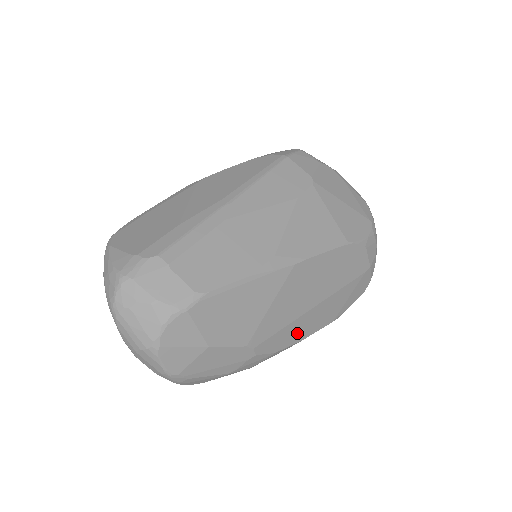
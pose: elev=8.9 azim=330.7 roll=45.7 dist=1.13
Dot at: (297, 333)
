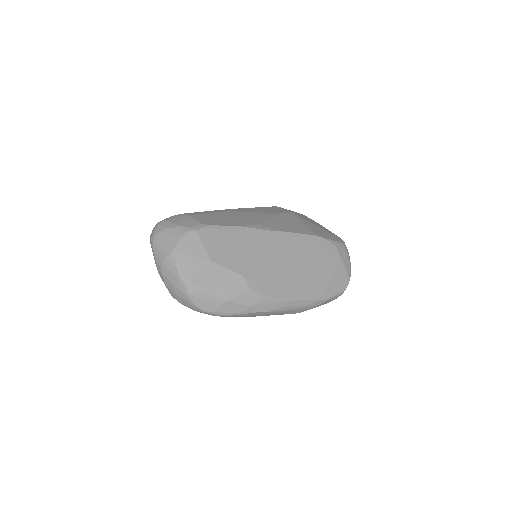
Dot at: (284, 289)
